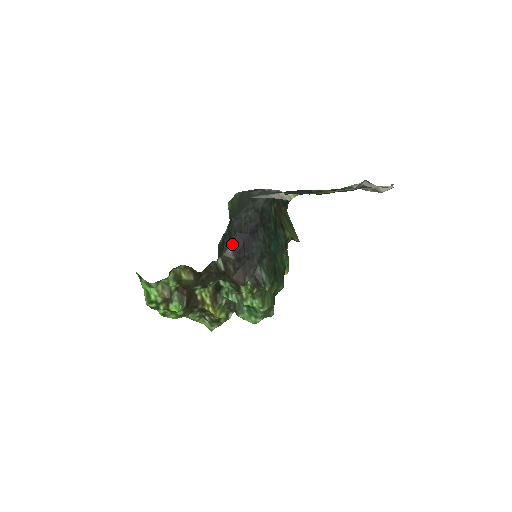
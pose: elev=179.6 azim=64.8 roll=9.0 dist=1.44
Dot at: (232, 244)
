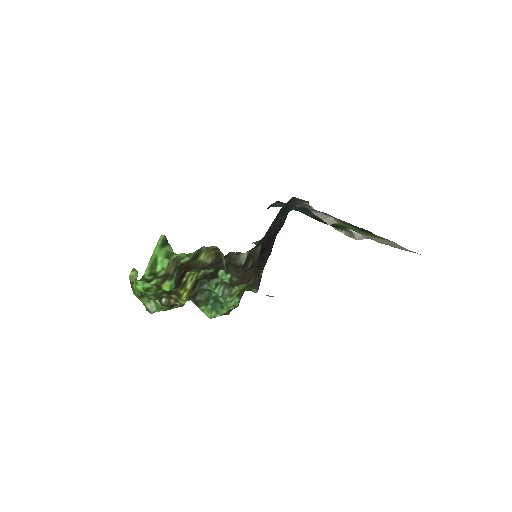
Dot at: (263, 242)
